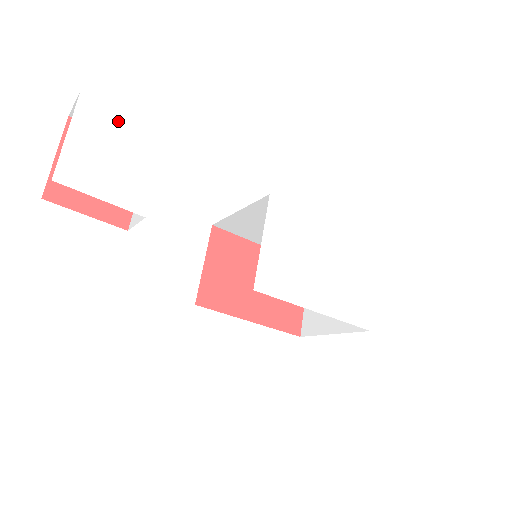
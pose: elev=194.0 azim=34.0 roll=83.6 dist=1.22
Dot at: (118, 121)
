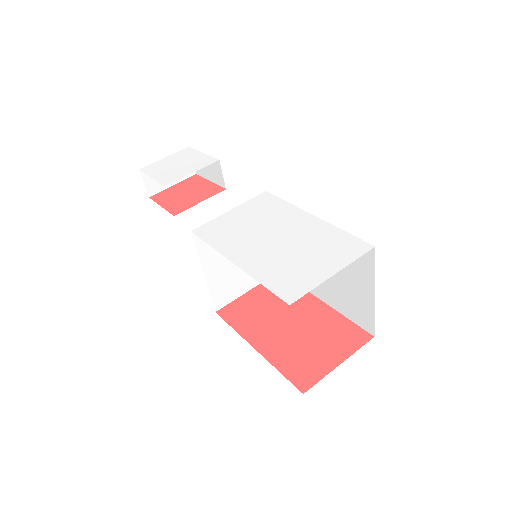
Dot at: (195, 155)
